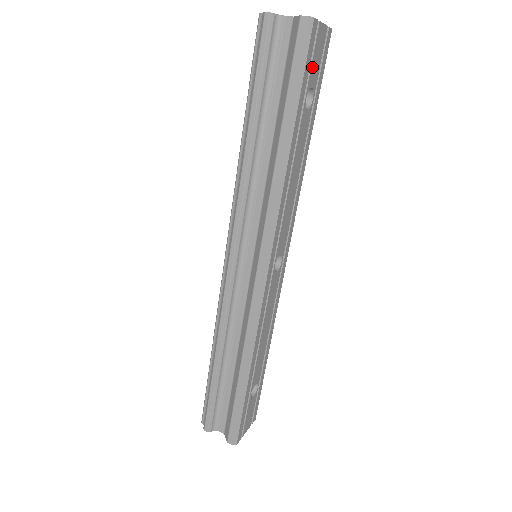
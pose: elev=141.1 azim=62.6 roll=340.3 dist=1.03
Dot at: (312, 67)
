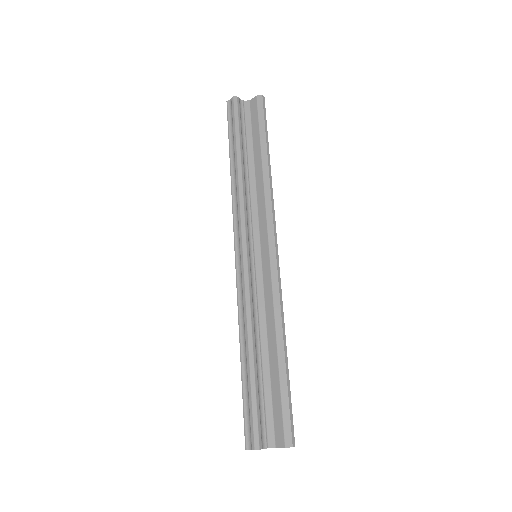
Dot at: occluded
